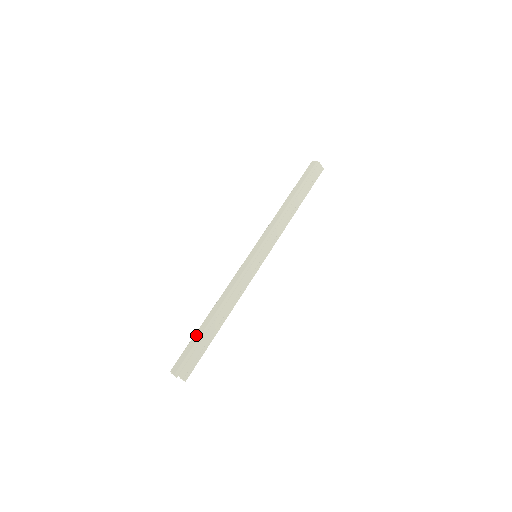
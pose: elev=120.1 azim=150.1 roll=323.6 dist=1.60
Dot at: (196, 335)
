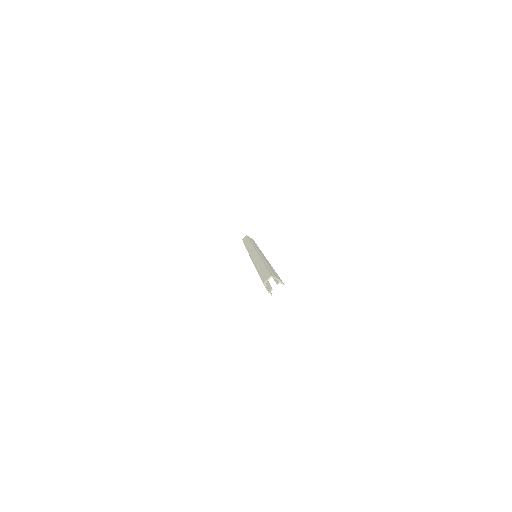
Dot at: (261, 271)
